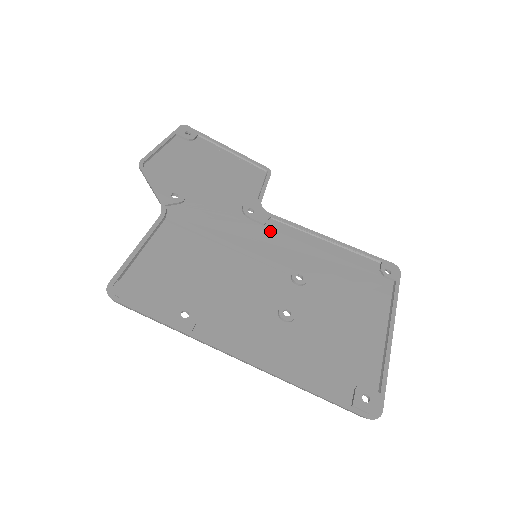
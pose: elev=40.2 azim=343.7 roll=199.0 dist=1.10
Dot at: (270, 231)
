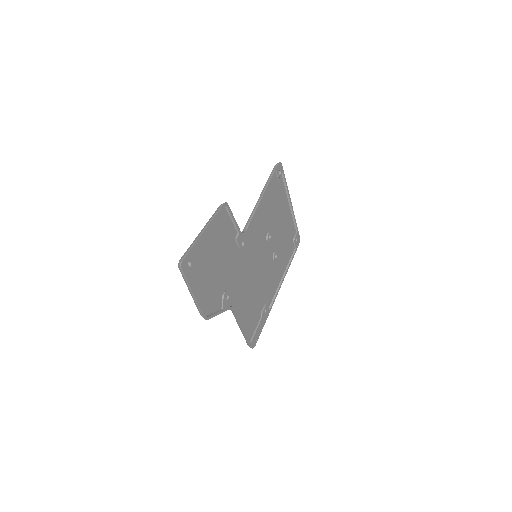
Dot at: (251, 237)
